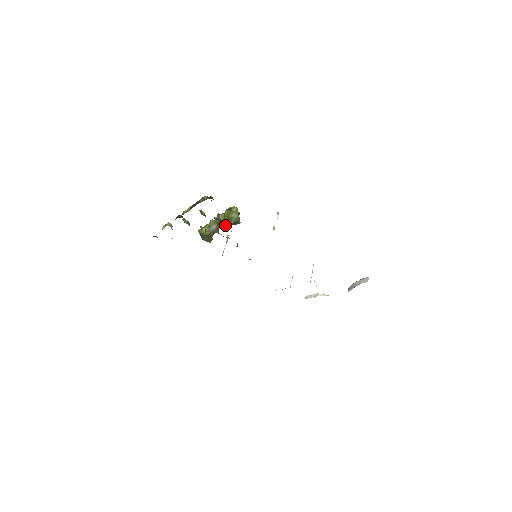
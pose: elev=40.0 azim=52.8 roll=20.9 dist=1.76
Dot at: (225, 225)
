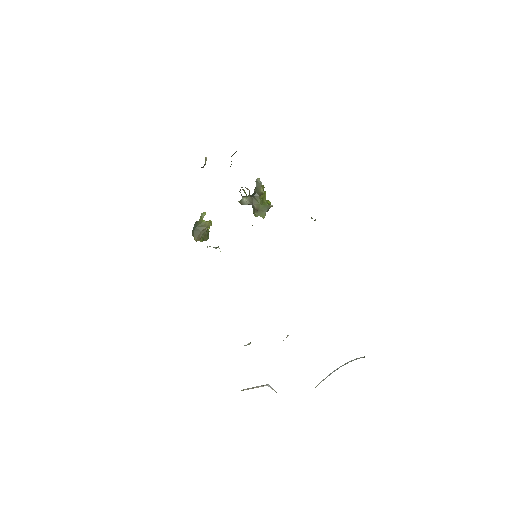
Dot at: (254, 202)
